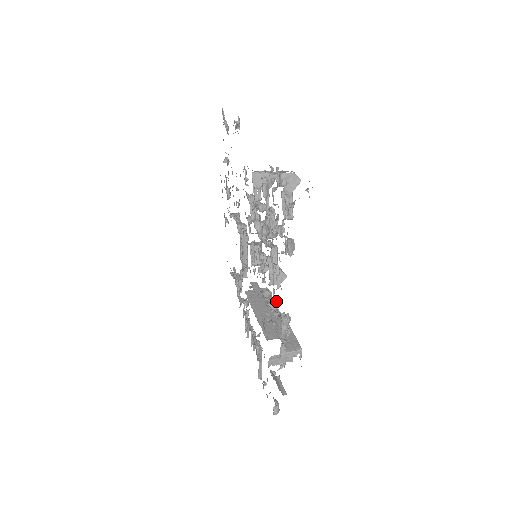
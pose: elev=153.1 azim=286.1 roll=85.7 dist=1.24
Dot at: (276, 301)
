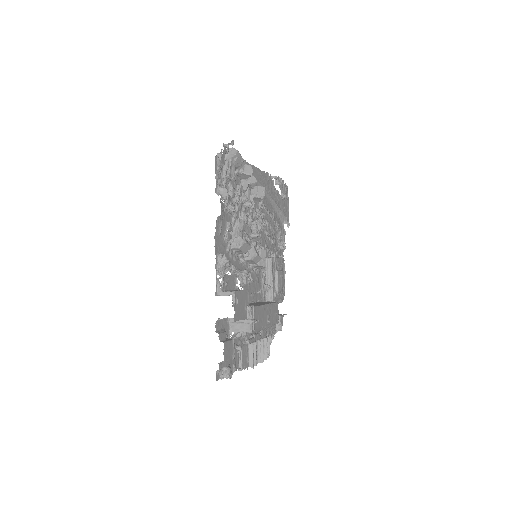
Dot at: (247, 275)
